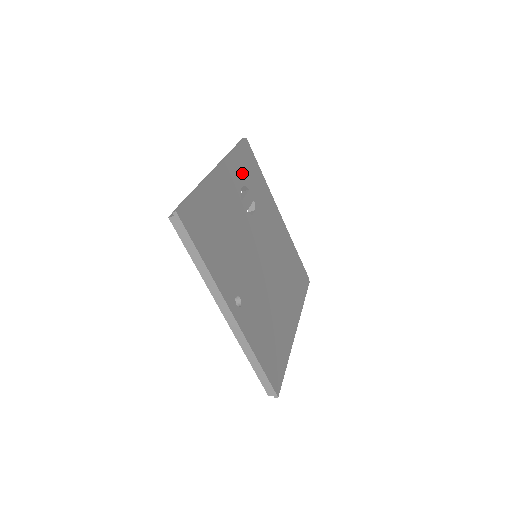
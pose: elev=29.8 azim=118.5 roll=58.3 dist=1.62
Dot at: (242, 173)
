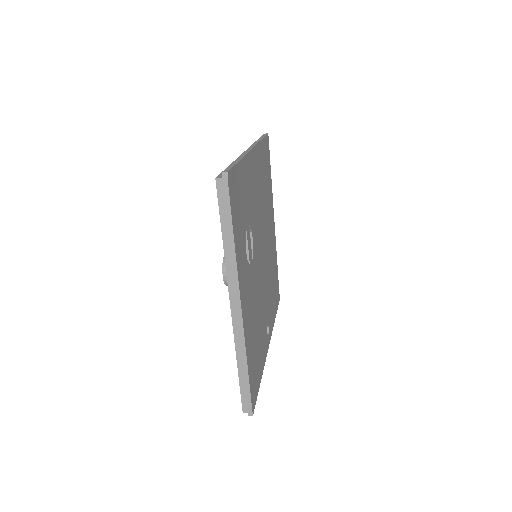
Dot at: (241, 237)
